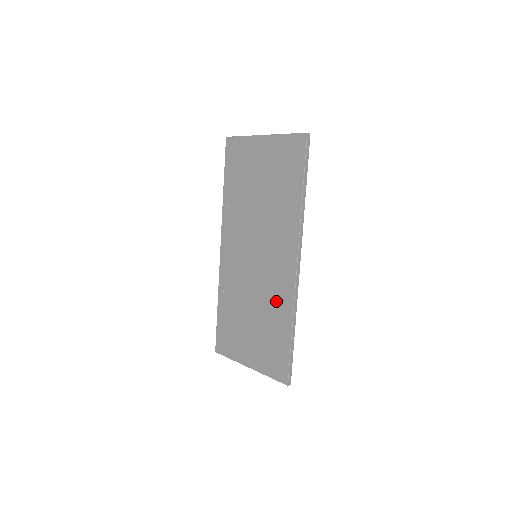
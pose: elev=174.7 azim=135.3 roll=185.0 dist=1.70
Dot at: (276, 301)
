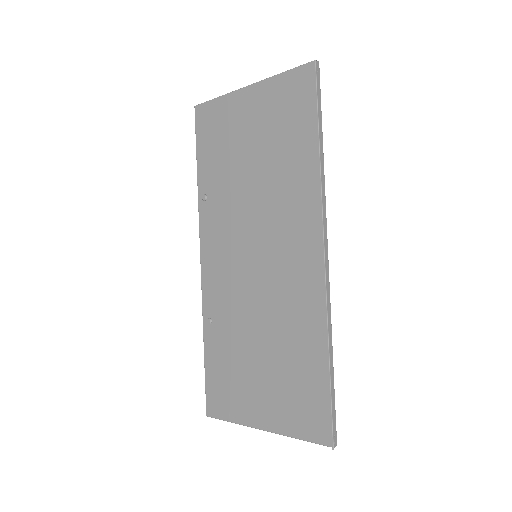
Dot at: (296, 315)
